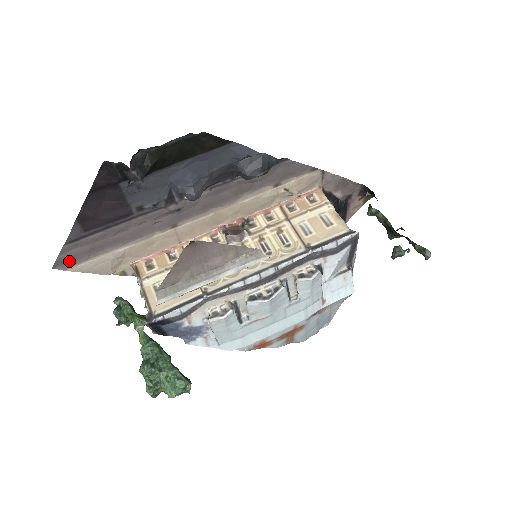
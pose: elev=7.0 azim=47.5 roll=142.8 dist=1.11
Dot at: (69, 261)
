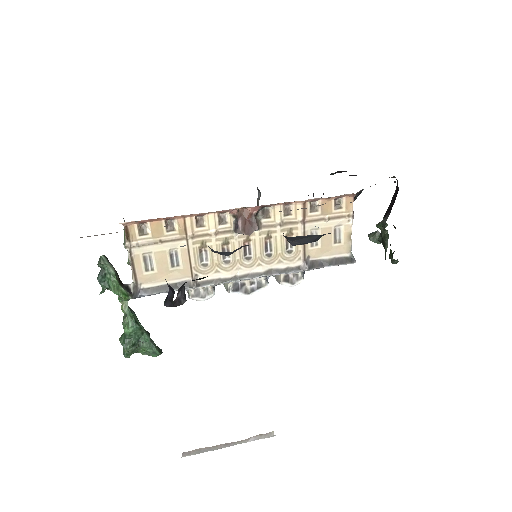
Dot at: occluded
